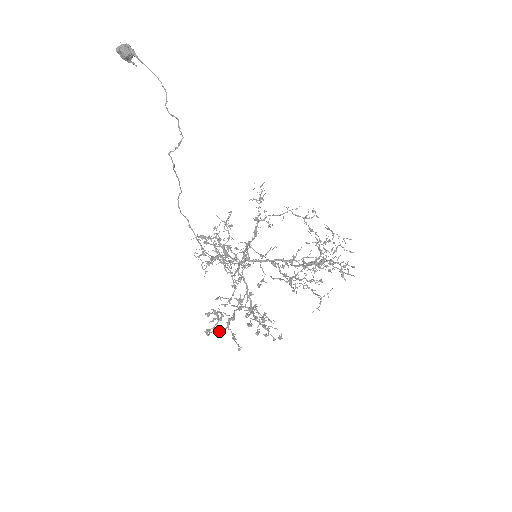
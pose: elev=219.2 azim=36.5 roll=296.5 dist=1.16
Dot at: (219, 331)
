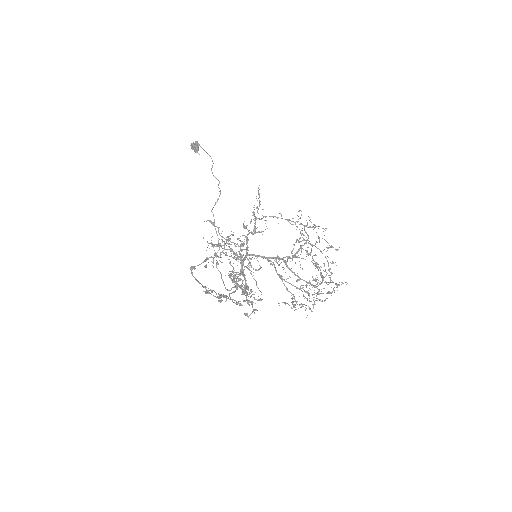
Dot at: (208, 292)
